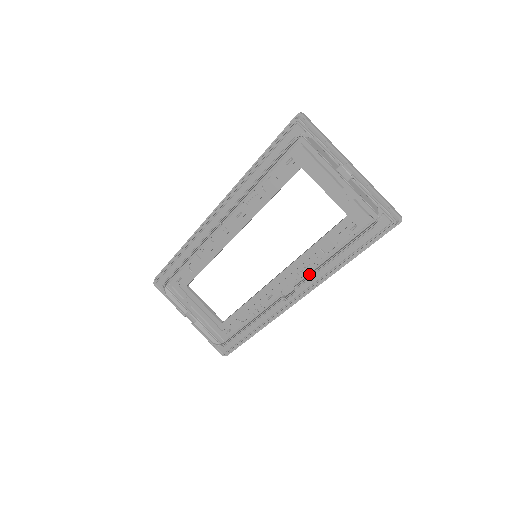
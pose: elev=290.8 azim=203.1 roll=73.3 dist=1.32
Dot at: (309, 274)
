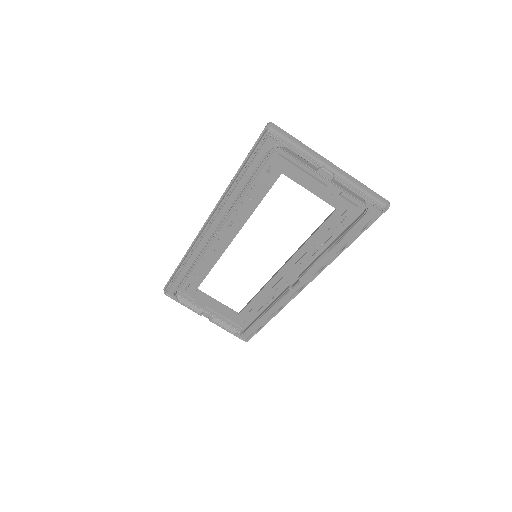
Dot at: (310, 264)
